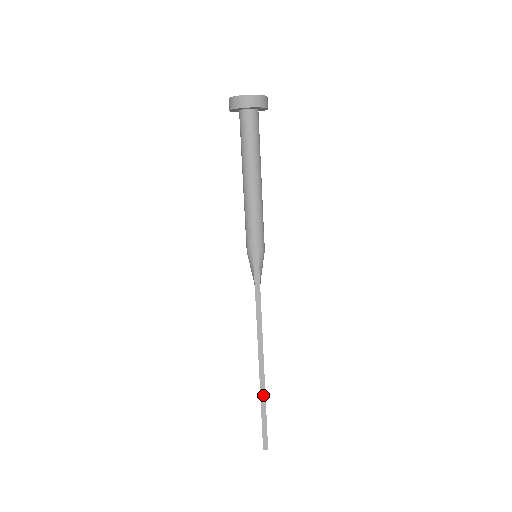
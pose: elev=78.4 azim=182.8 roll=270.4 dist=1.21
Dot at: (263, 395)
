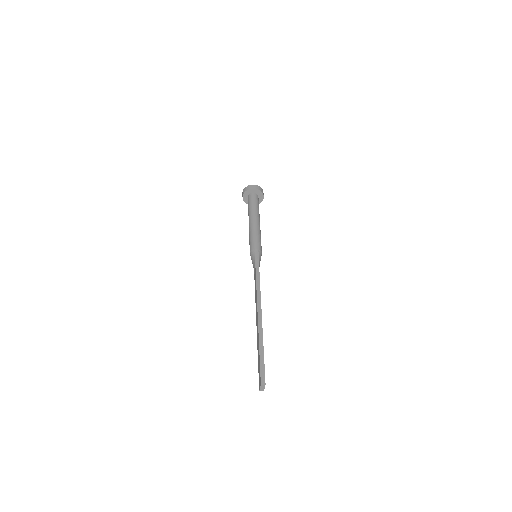
Dot at: (261, 337)
